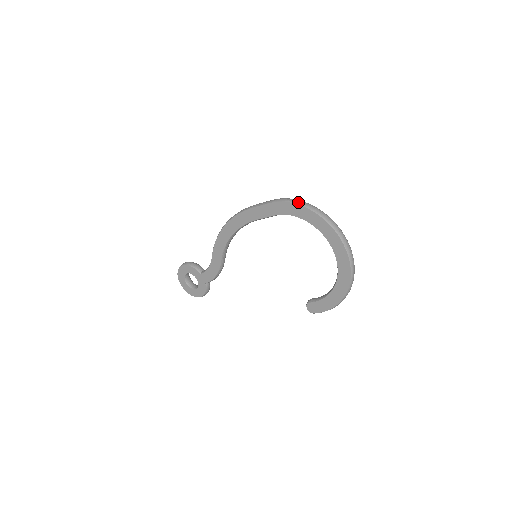
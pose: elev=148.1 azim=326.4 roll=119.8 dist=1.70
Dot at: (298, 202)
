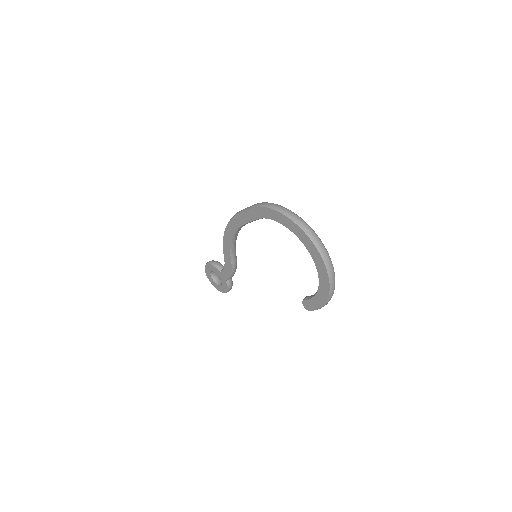
Dot at: (272, 206)
